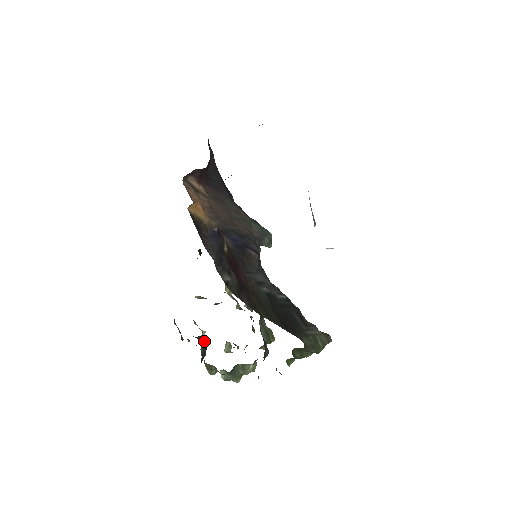
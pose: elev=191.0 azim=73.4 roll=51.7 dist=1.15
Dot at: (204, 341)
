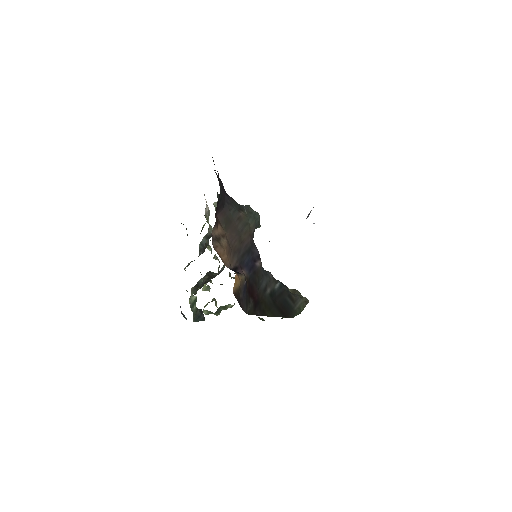
Dot at: (201, 311)
